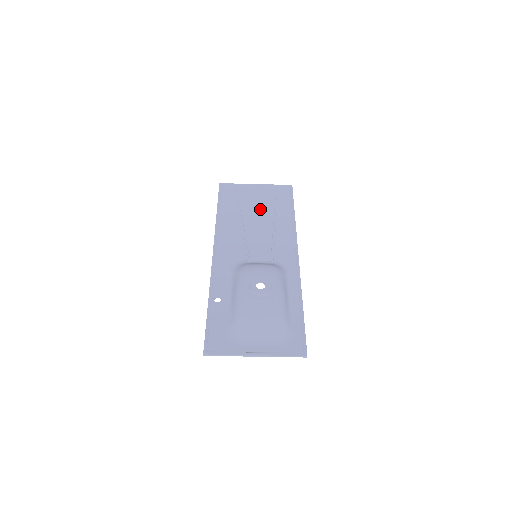
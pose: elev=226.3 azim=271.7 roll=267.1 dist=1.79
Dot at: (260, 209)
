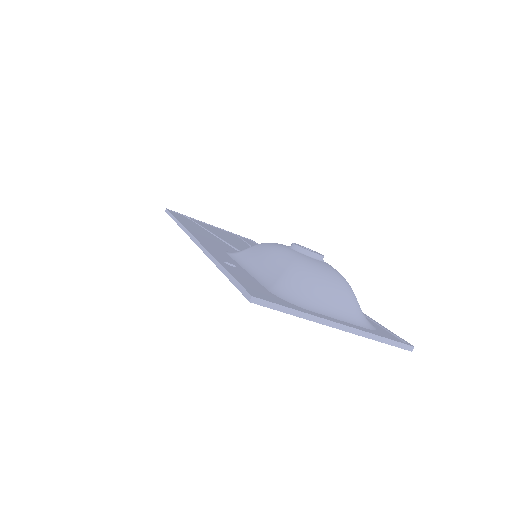
Dot at: (230, 237)
